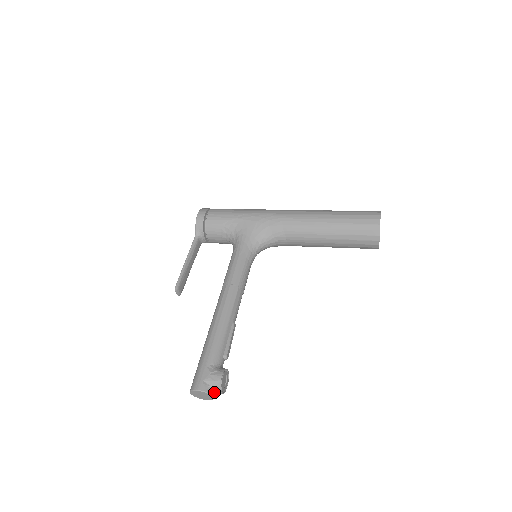
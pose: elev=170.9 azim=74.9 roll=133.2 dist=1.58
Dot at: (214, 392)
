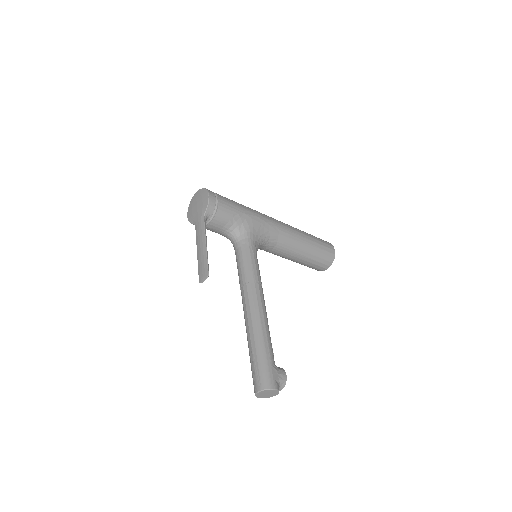
Dot at: occluded
